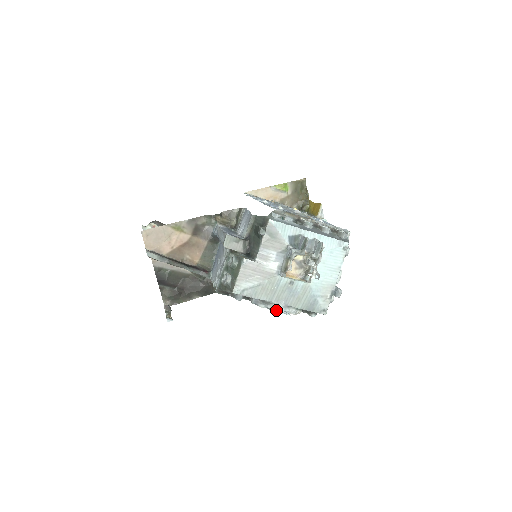
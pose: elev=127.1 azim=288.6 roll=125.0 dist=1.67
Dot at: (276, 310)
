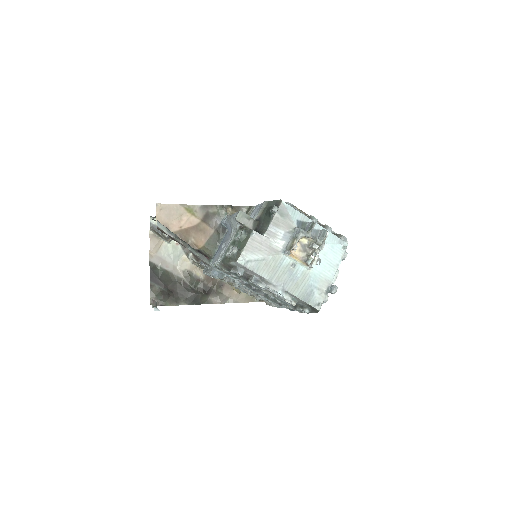
Dot at: (274, 290)
